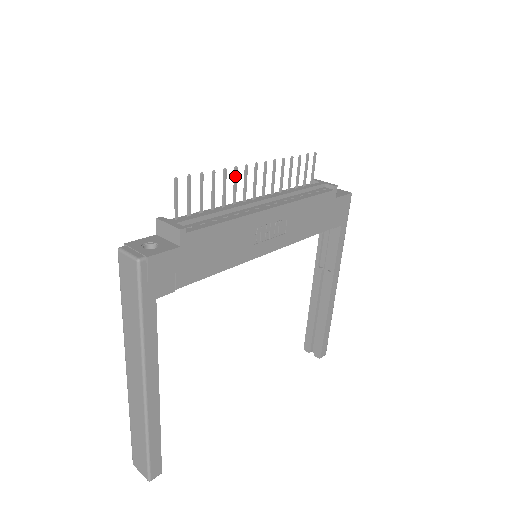
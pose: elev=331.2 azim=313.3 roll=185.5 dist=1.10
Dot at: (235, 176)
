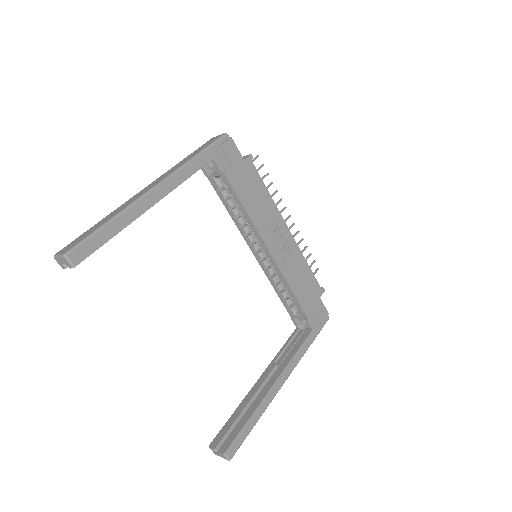
Dot at: (278, 201)
